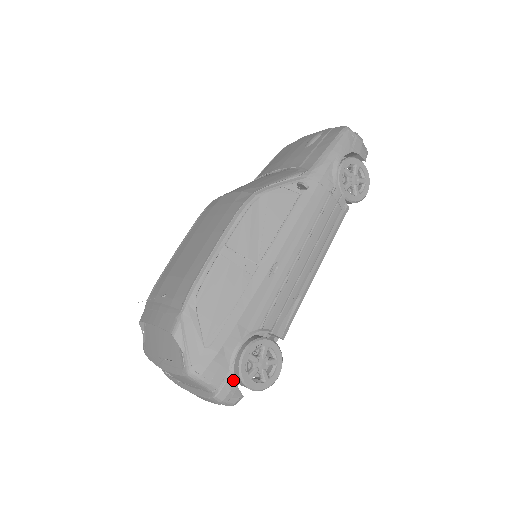
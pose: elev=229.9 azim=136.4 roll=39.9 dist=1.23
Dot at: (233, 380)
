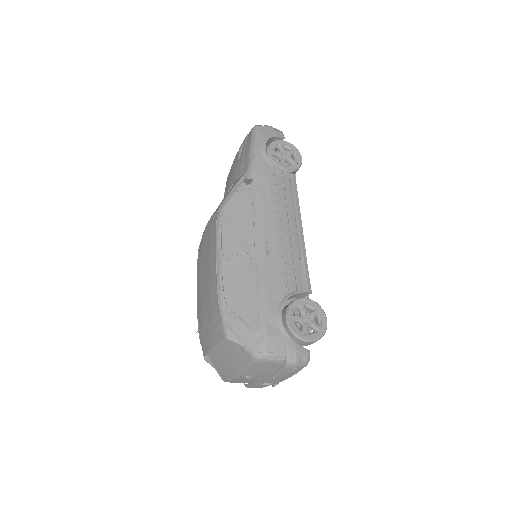
Dot at: (292, 342)
